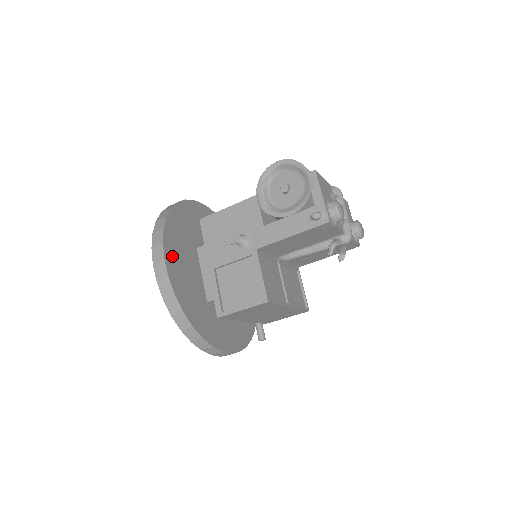
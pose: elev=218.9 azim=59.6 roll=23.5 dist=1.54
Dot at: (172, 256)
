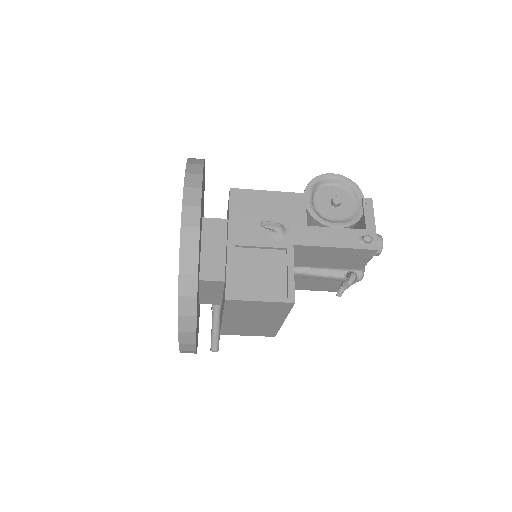
Dot at: (201, 208)
